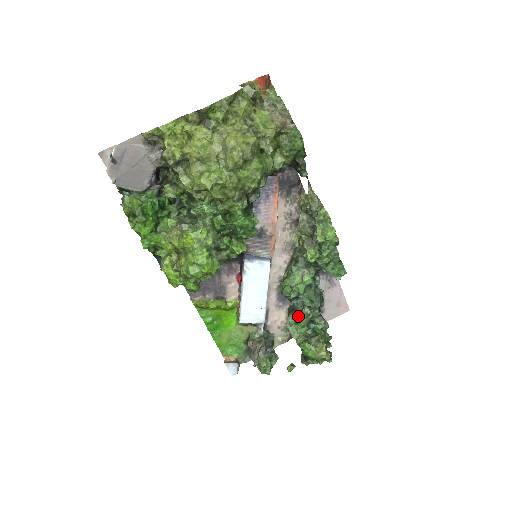
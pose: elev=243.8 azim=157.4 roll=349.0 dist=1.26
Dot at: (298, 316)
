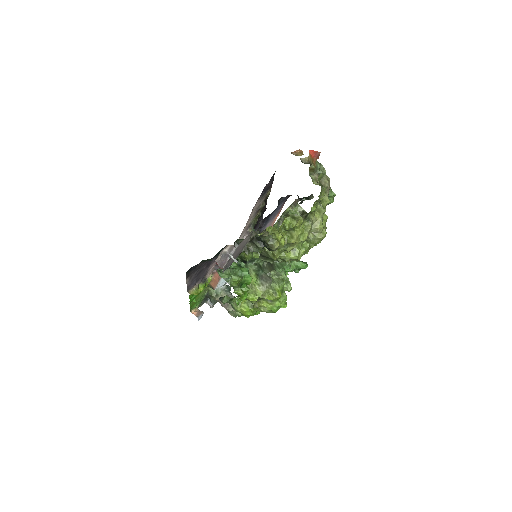
Dot at: occluded
